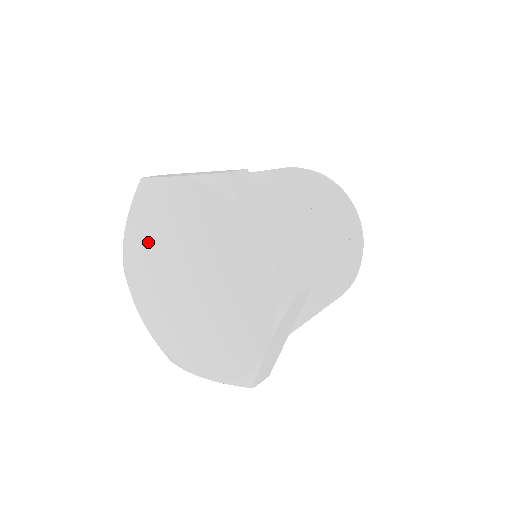
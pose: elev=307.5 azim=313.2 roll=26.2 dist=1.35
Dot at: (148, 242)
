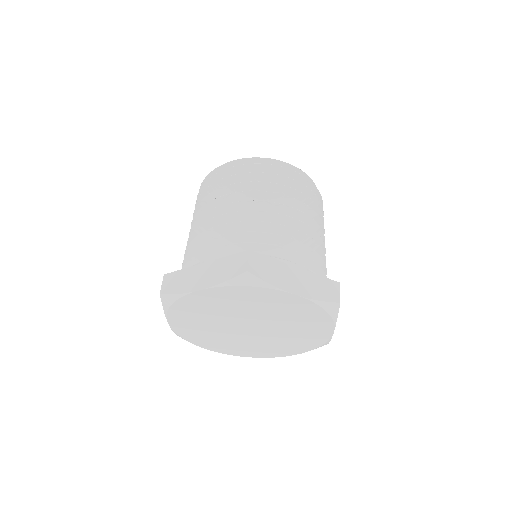
Dot at: (197, 323)
